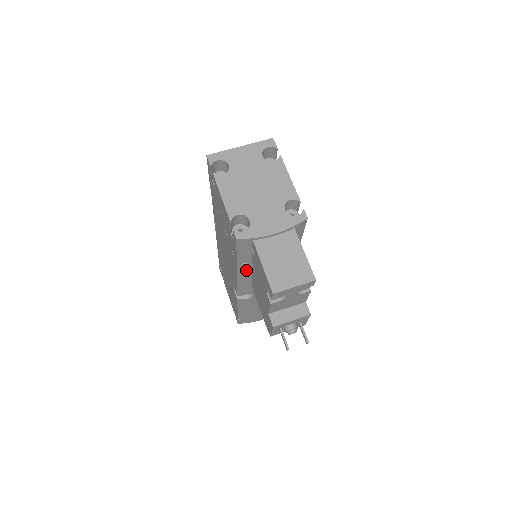
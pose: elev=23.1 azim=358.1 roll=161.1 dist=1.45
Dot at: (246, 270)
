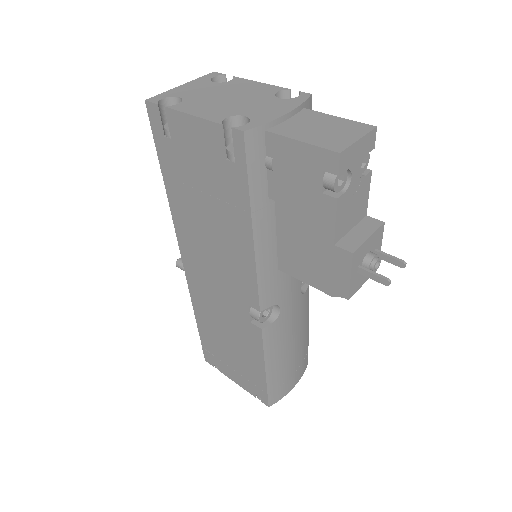
Dot at: (264, 231)
